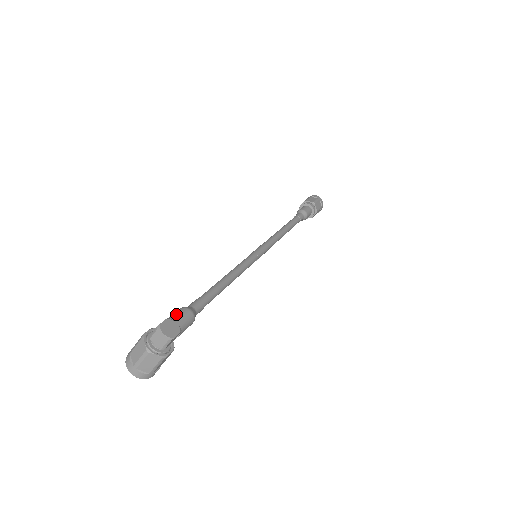
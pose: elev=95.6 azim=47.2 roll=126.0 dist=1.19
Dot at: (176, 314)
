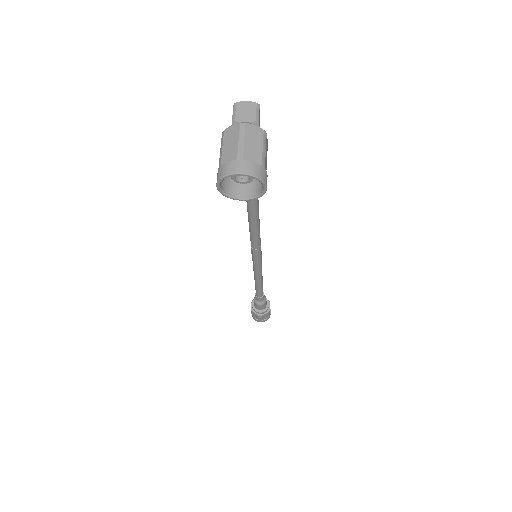
Dot at: occluded
